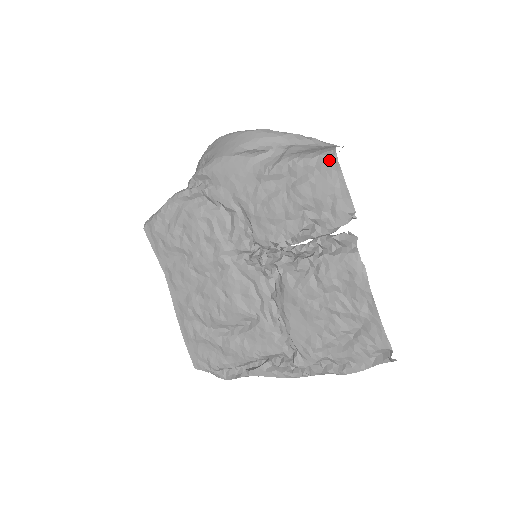
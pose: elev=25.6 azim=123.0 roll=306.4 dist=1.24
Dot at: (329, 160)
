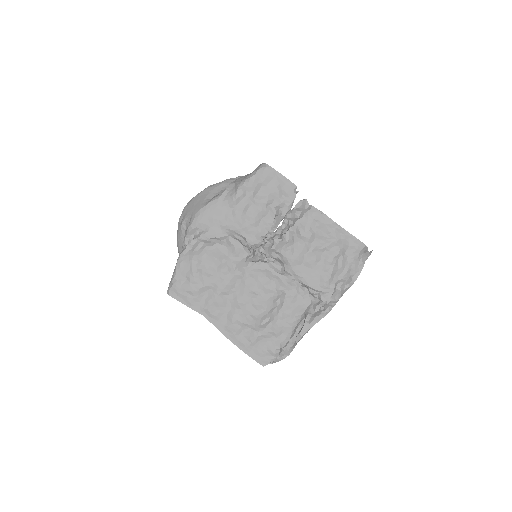
Dot at: (265, 169)
